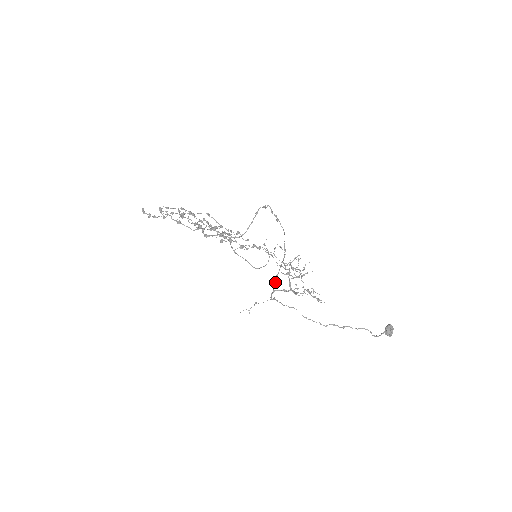
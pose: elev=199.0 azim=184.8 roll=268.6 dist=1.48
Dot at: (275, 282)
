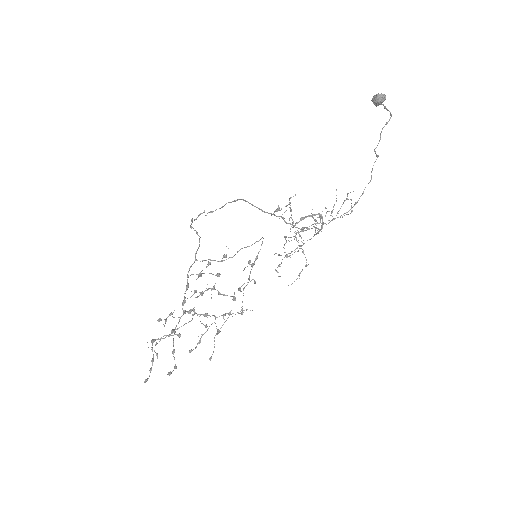
Dot at: occluded
